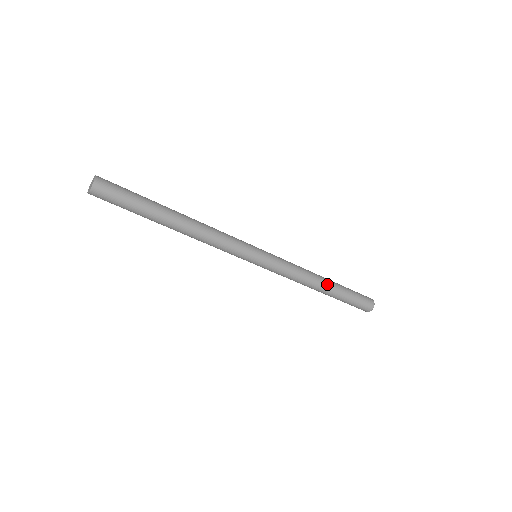
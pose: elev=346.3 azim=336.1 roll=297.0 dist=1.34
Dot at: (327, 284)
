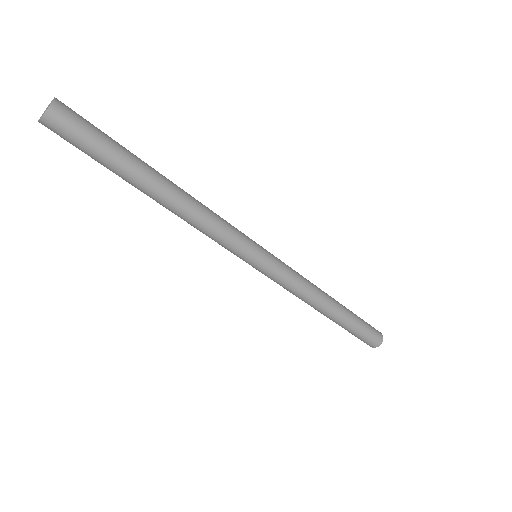
Dot at: (333, 311)
